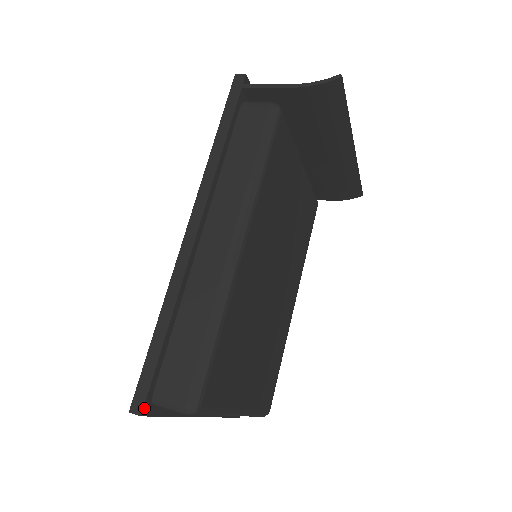
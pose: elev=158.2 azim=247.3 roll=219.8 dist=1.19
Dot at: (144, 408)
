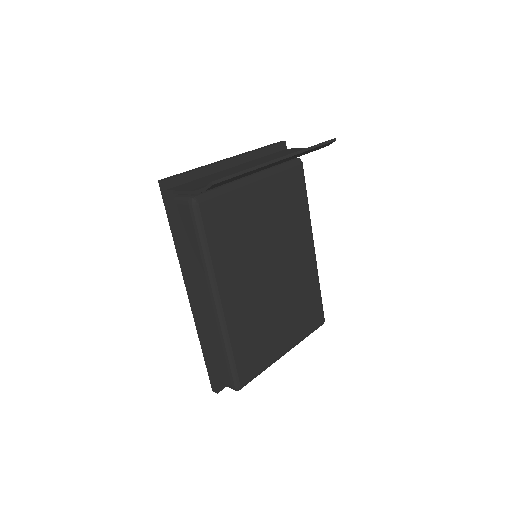
Dot at: (217, 390)
